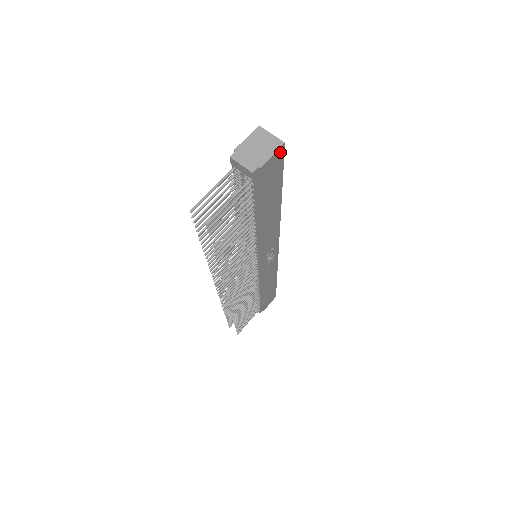
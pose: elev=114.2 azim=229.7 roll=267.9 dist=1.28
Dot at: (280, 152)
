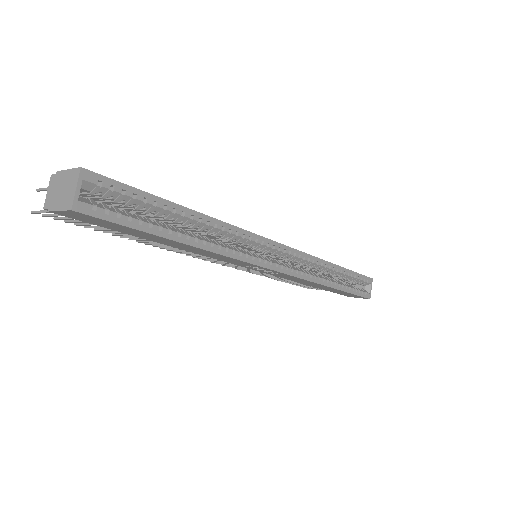
Dot at: (78, 213)
